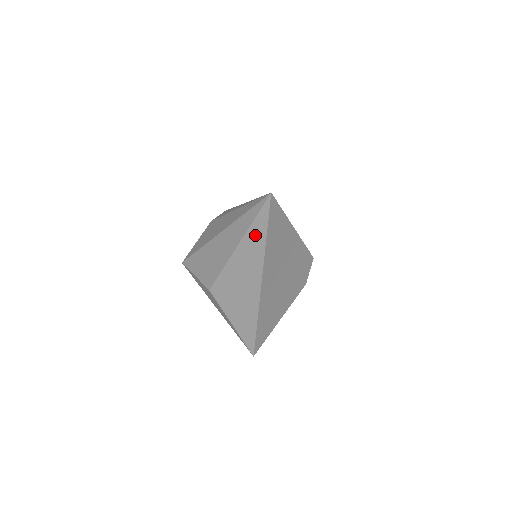
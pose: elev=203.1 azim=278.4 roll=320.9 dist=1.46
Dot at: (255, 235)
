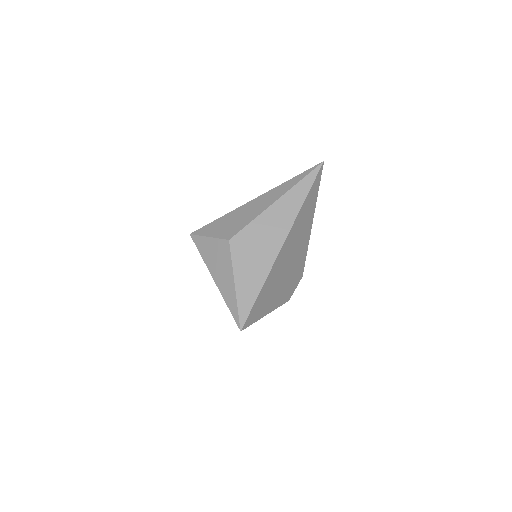
Dot at: (298, 192)
